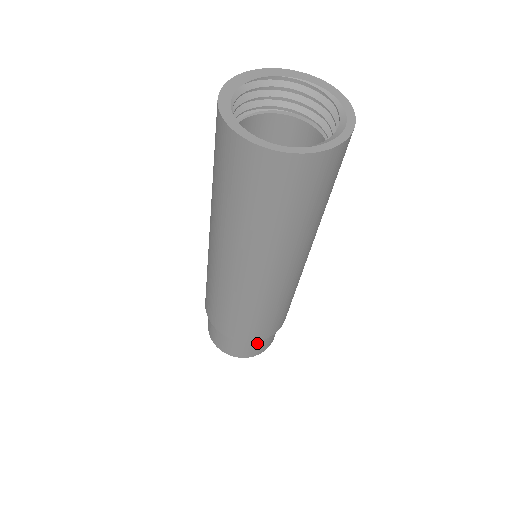
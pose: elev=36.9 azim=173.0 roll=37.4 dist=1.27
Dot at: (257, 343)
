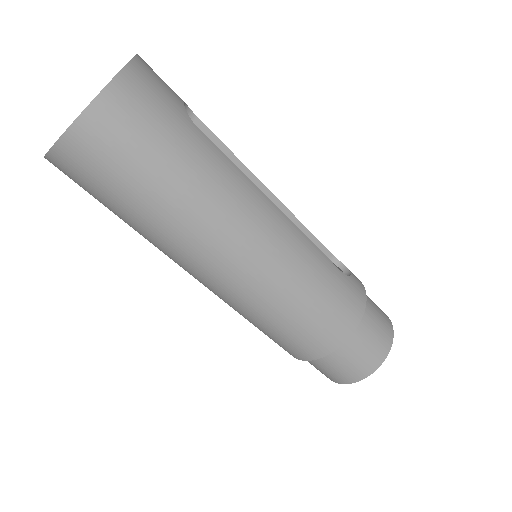
Dot at: (354, 349)
